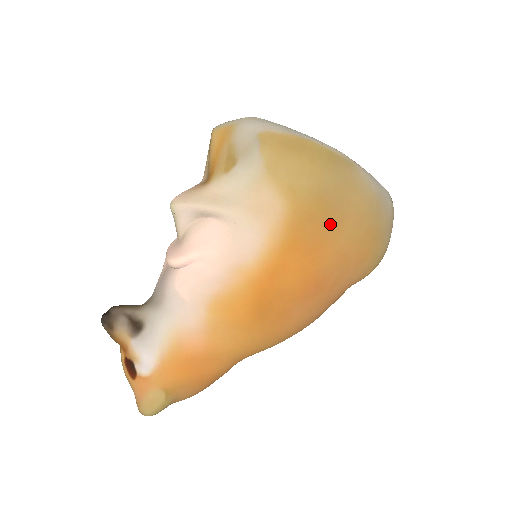
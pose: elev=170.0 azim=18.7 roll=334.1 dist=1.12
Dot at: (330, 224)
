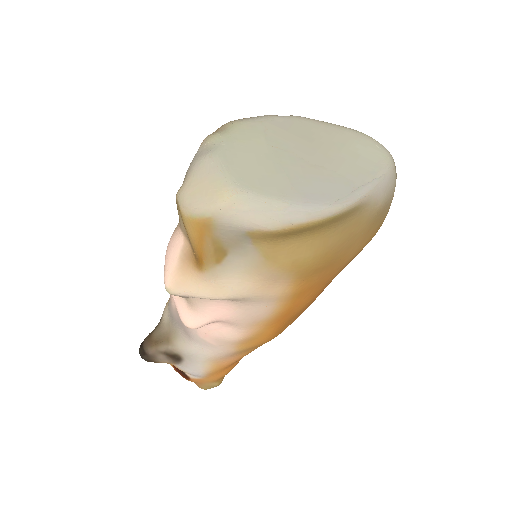
Dot at: (336, 261)
